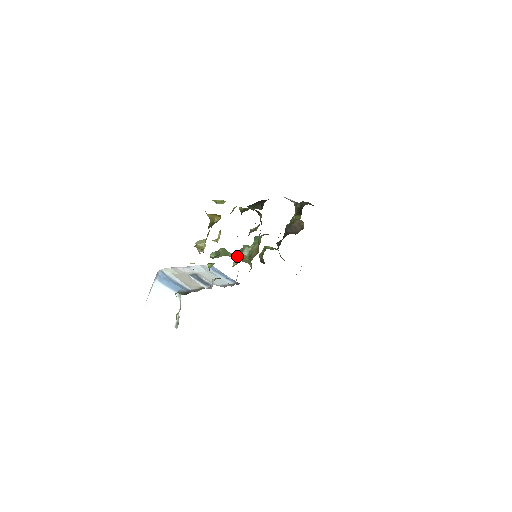
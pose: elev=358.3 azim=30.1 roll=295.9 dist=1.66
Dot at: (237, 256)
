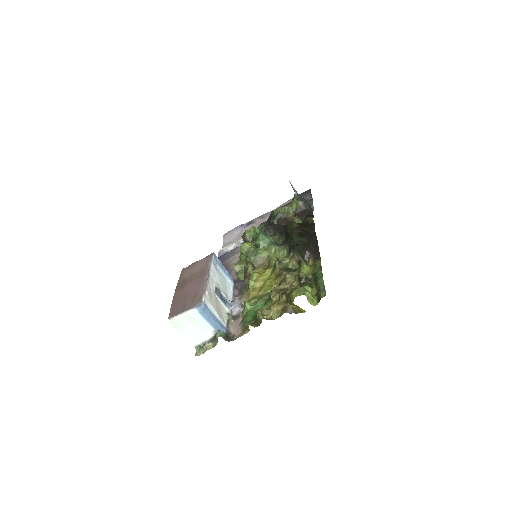
Dot at: (246, 260)
